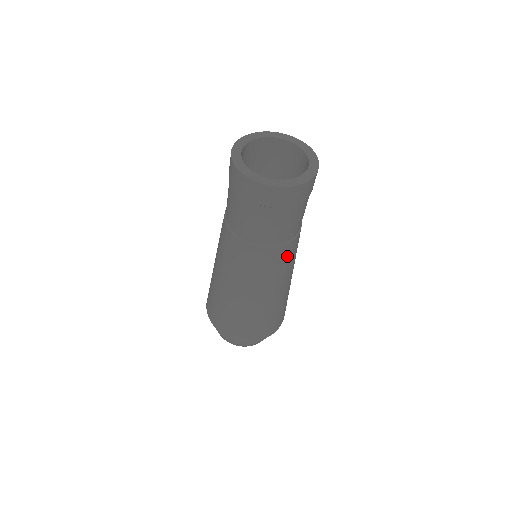
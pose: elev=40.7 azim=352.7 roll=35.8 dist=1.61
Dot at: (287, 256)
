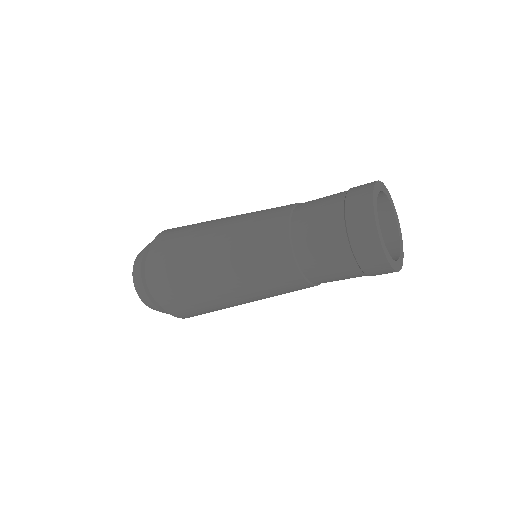
Dot at: occluded
